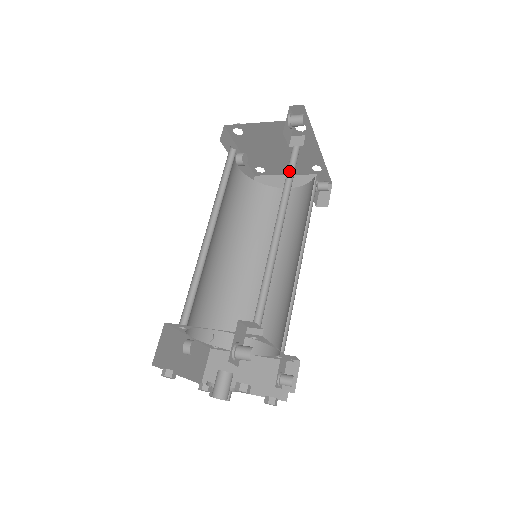
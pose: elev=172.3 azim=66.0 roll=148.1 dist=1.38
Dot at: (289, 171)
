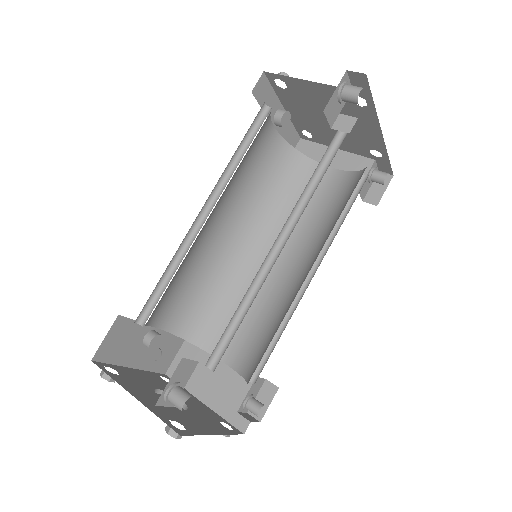
Dot at: (323, 161)
